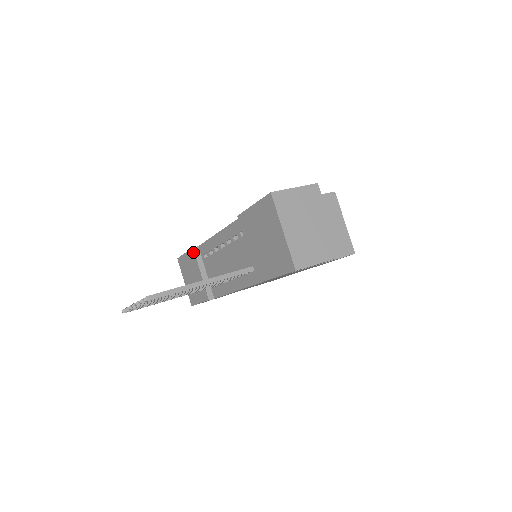
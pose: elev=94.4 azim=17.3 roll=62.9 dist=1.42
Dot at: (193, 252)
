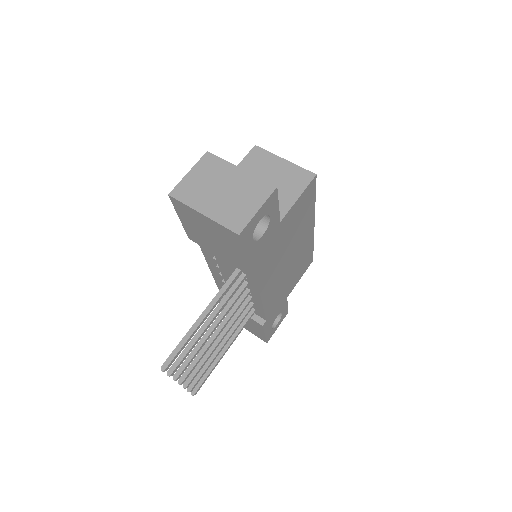
Dot at: occluded
